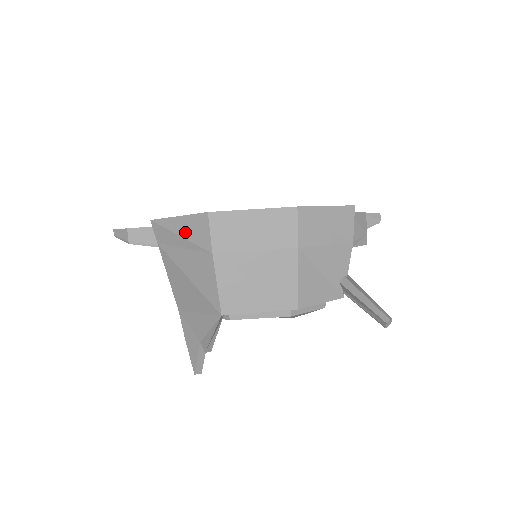
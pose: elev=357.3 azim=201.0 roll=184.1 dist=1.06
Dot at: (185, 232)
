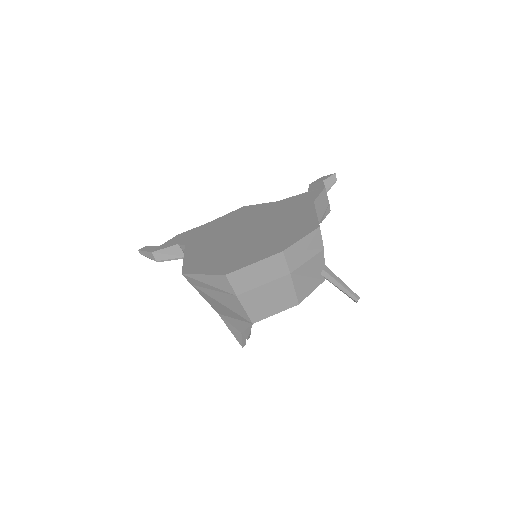
Dot at: (212, 283)
